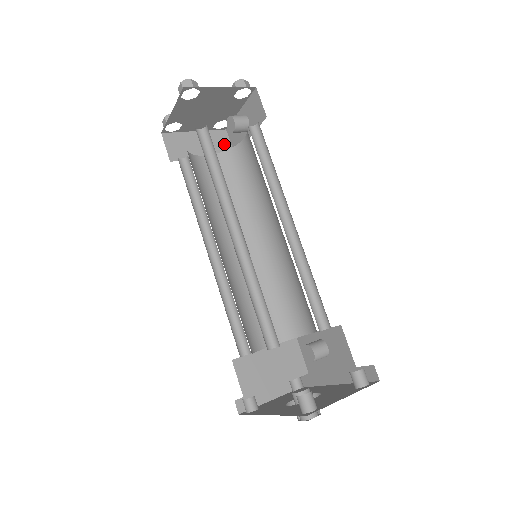
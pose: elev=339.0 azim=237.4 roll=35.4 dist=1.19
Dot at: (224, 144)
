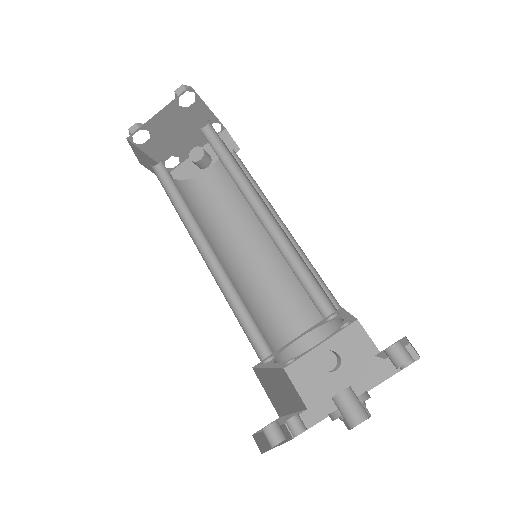
Dot at: occluded
